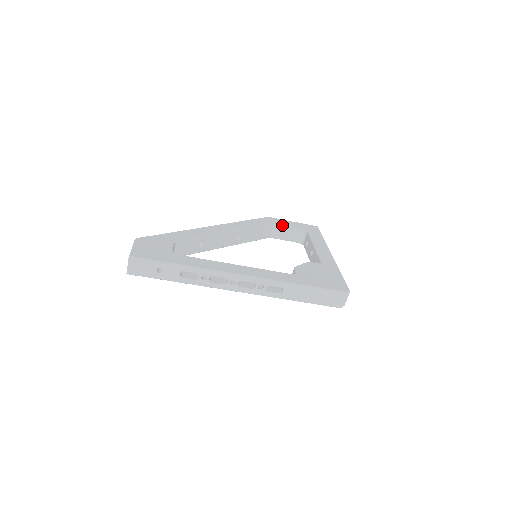
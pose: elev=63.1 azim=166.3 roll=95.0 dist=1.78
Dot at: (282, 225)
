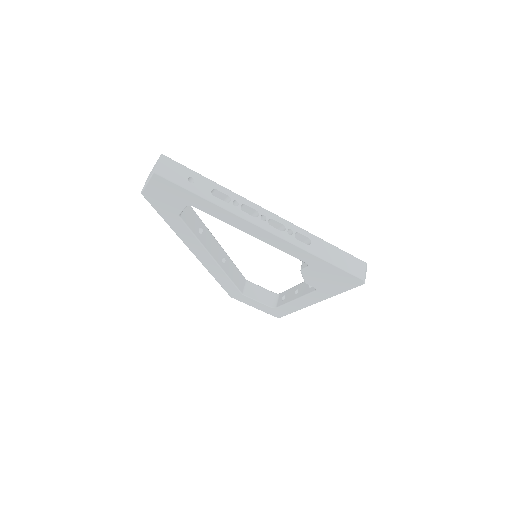
Dot at: occluded
